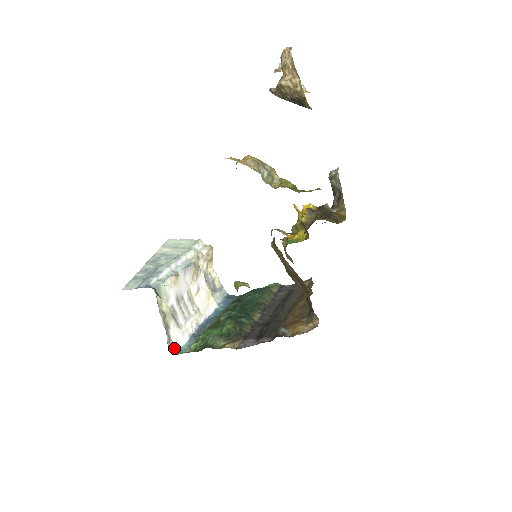
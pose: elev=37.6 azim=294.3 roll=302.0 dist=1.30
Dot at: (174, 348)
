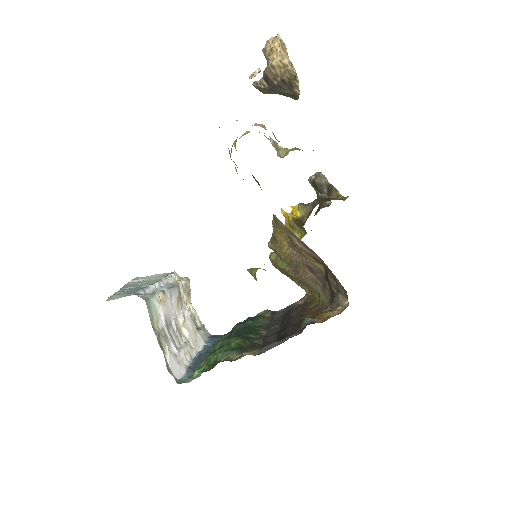
Dot at: (174, 377)
